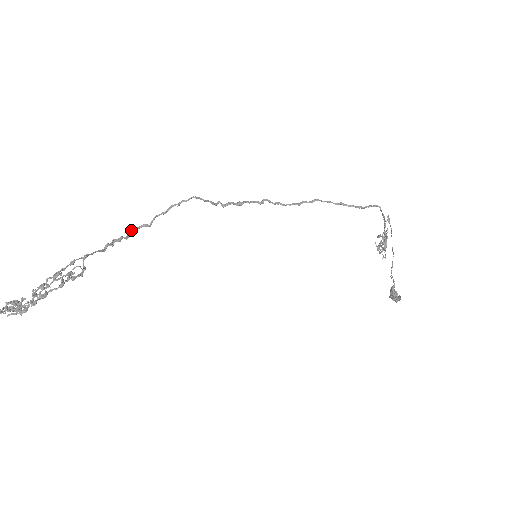
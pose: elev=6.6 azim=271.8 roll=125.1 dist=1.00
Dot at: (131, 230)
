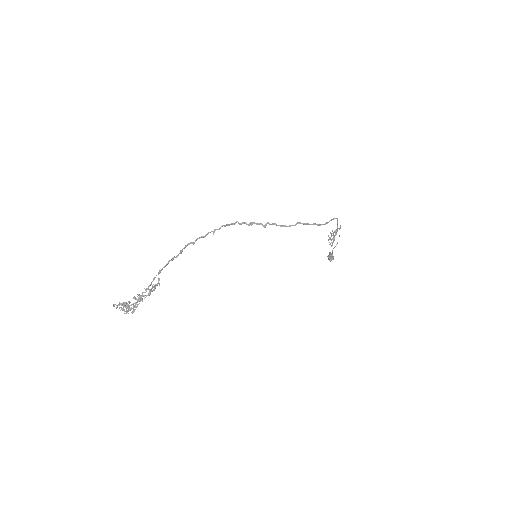
Dot at: (183, 248)
